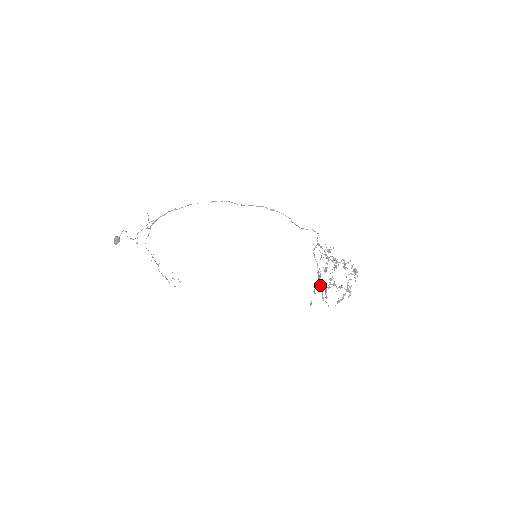
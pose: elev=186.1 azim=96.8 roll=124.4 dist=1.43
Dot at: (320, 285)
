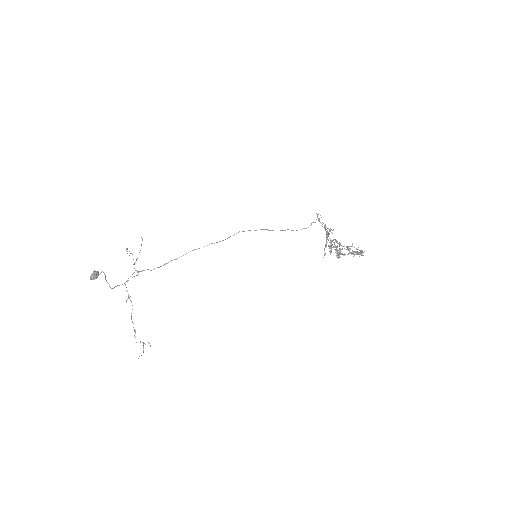
Dot at: (330, 243)
